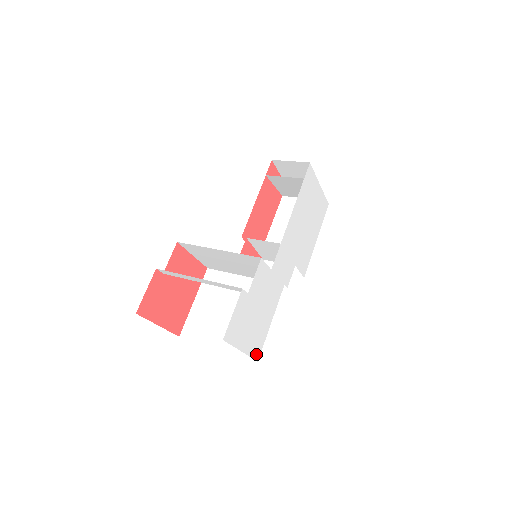
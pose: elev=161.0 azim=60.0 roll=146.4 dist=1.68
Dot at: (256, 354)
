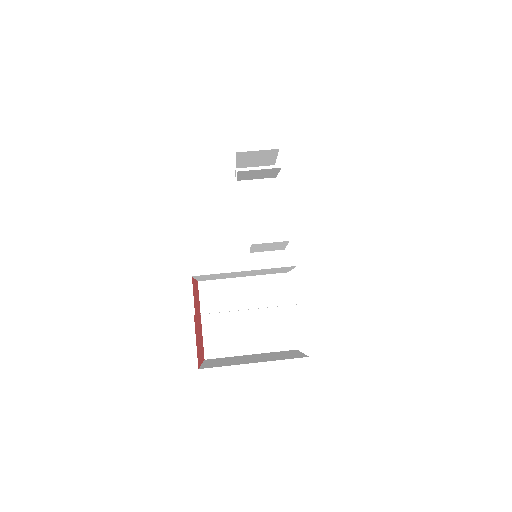
Dot at: occluded
